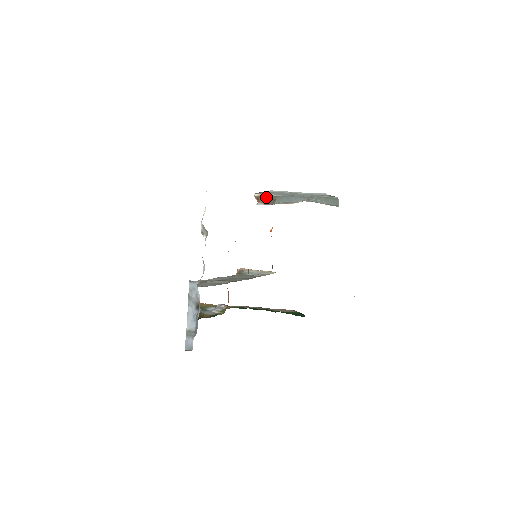
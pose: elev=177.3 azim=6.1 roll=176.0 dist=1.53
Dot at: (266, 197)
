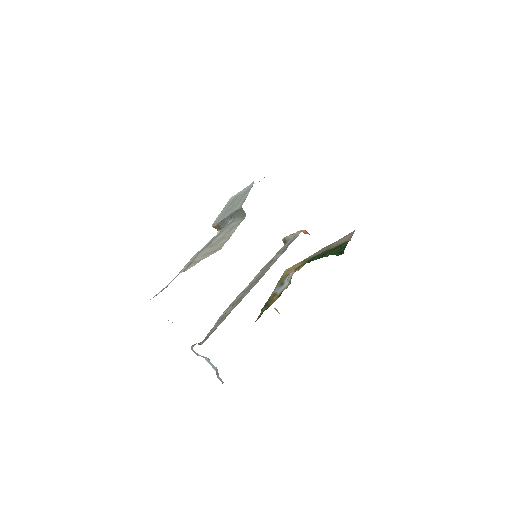
Dot at: (216, 226)
